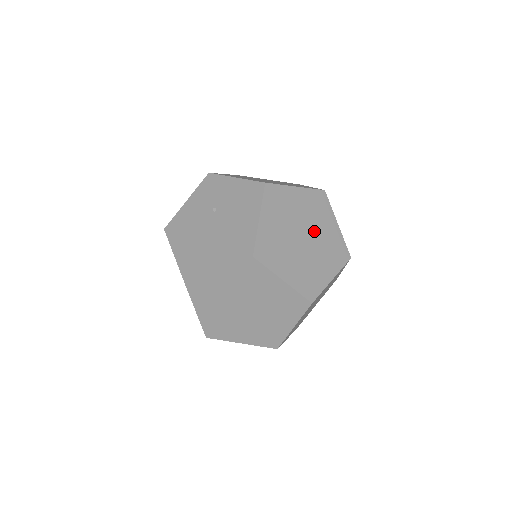
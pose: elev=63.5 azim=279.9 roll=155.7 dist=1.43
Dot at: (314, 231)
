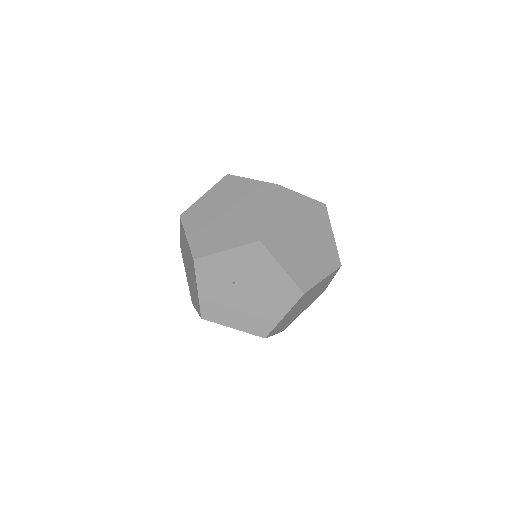
Dot at: (302, 223)
